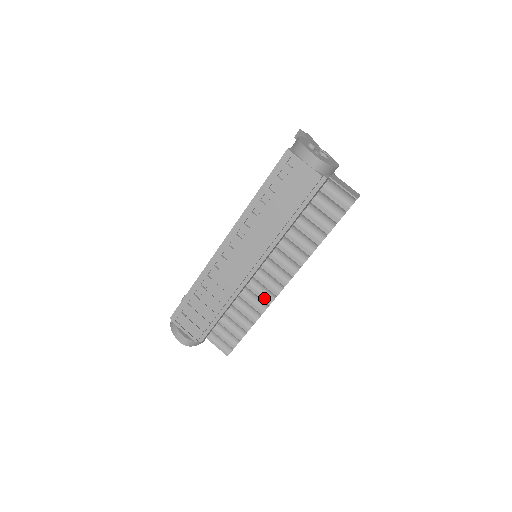
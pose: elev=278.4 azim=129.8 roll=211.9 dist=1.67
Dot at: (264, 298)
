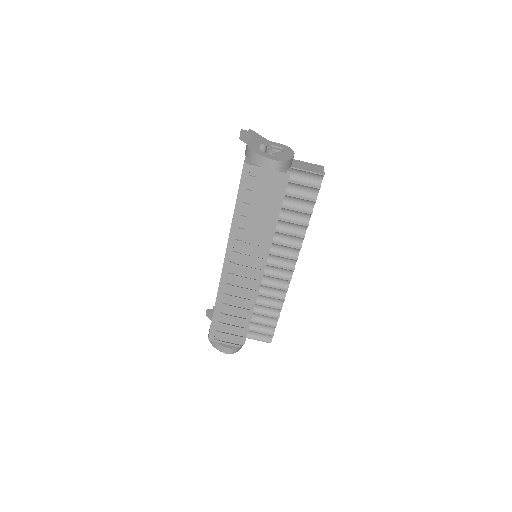
Dot at: (280, 287)
